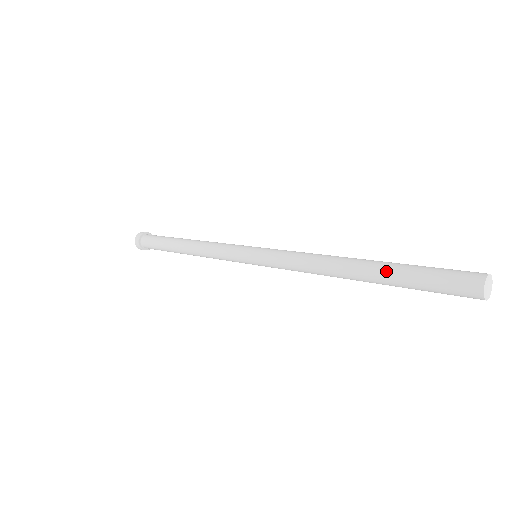
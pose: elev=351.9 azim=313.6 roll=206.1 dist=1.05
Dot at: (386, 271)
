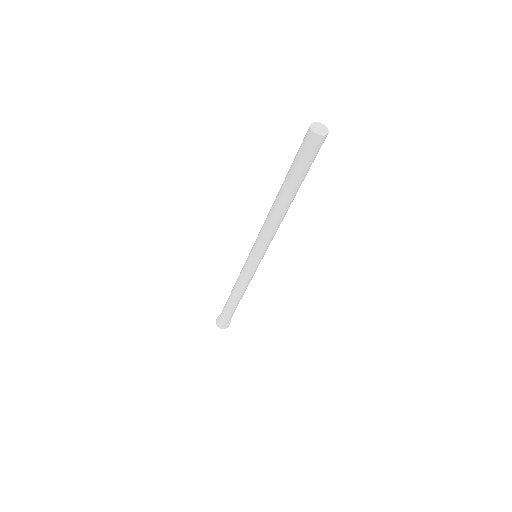
Dot at: (285, 180)
